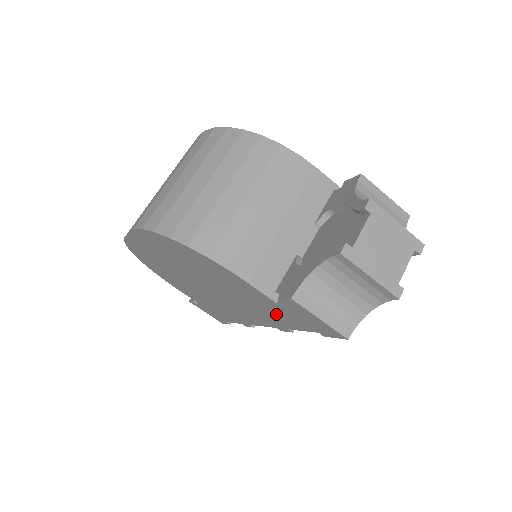
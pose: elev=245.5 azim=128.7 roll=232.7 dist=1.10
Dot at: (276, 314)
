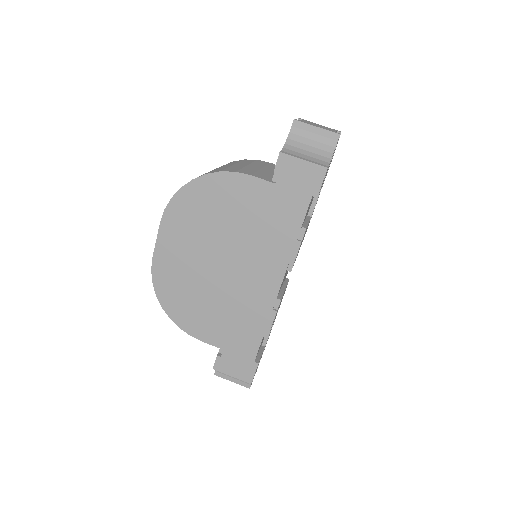
Dot at: (281, 215)
